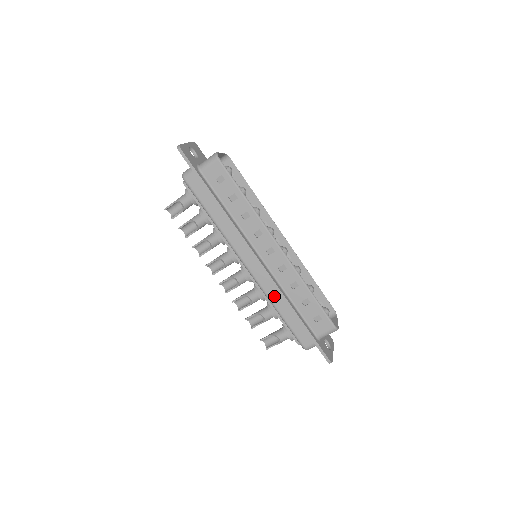
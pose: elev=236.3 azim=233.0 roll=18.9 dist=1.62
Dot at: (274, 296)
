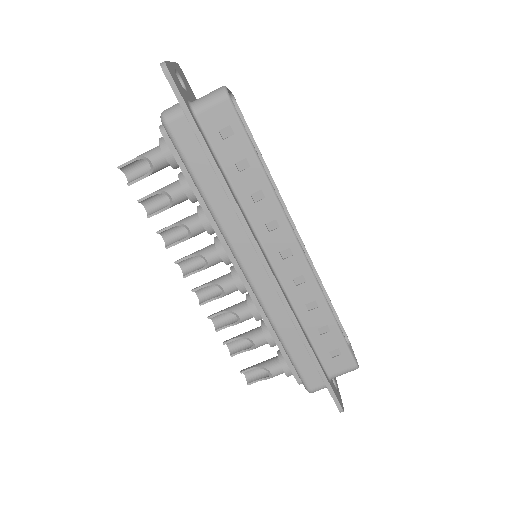
Dot at: (280, 319)
